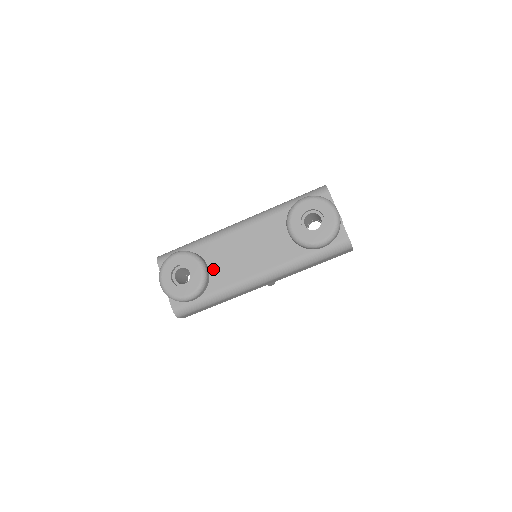
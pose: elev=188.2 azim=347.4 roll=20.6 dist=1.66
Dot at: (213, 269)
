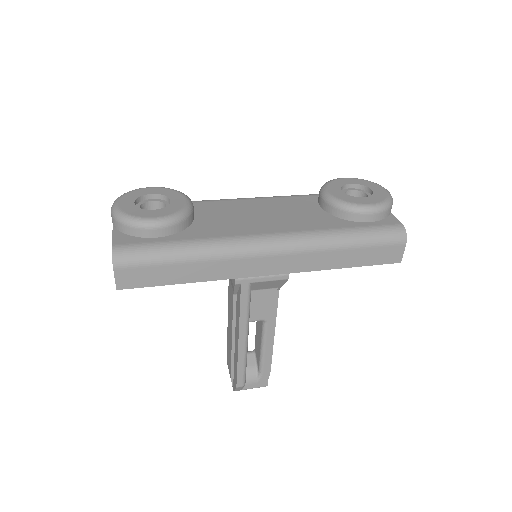
Dot at: (200, 221)
